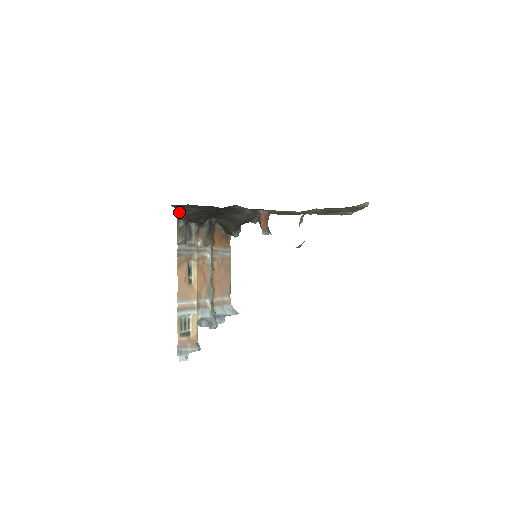
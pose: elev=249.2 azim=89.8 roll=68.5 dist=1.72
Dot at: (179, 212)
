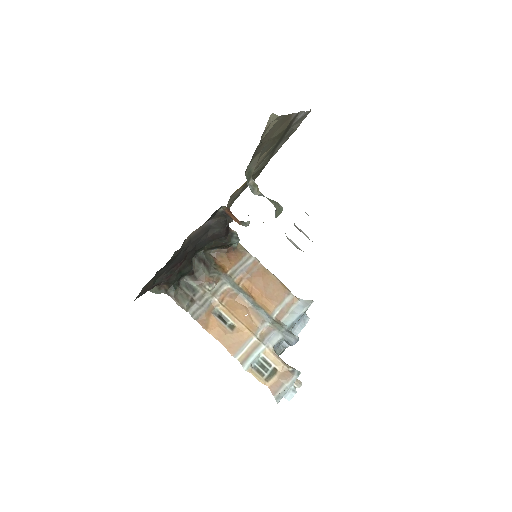
Dot at: (157, 288)
